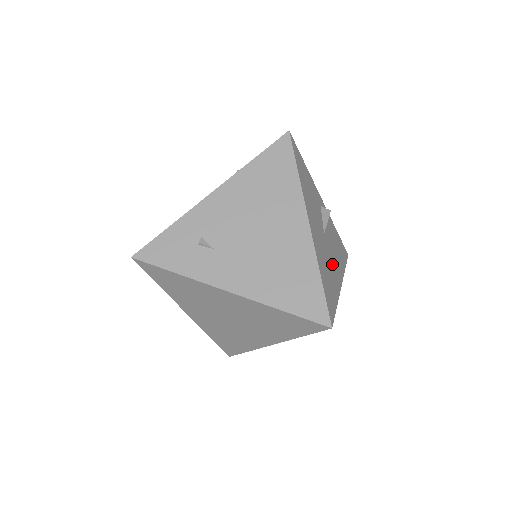
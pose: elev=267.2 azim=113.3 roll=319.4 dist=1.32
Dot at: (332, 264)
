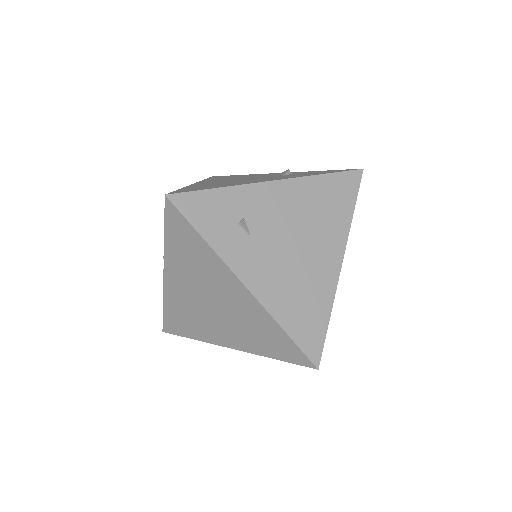
Dot at: occluded
